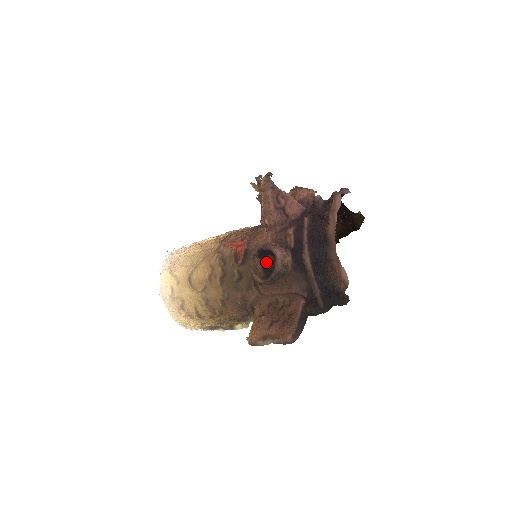
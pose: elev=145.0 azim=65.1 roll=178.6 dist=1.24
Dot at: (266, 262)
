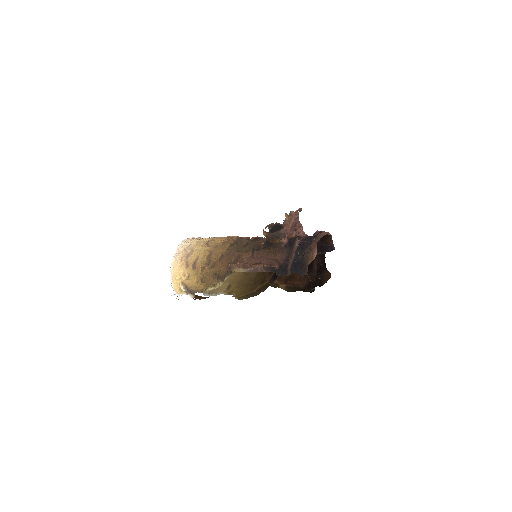
Dot at: (246, 289)
